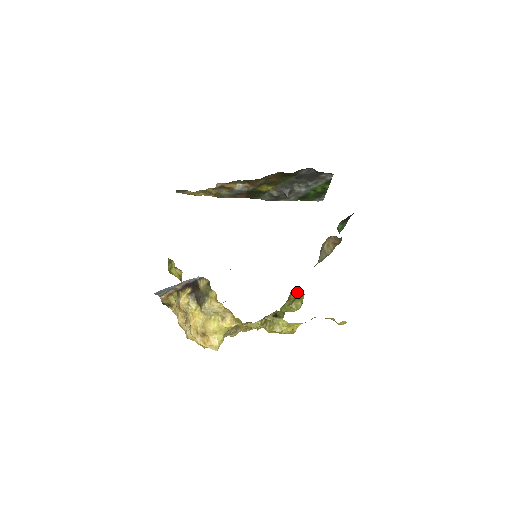
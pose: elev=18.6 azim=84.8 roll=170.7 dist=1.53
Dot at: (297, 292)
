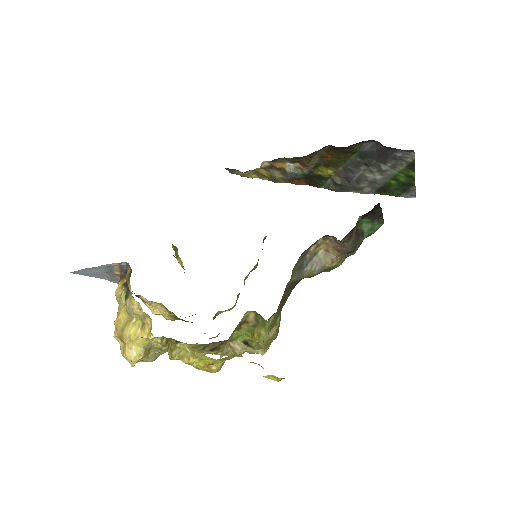
Dot at: (259, 314)
